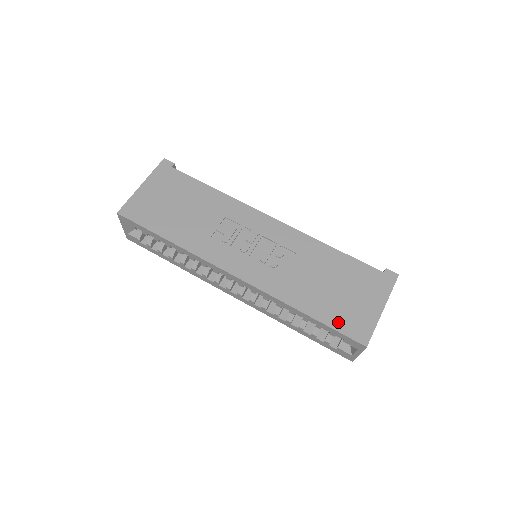
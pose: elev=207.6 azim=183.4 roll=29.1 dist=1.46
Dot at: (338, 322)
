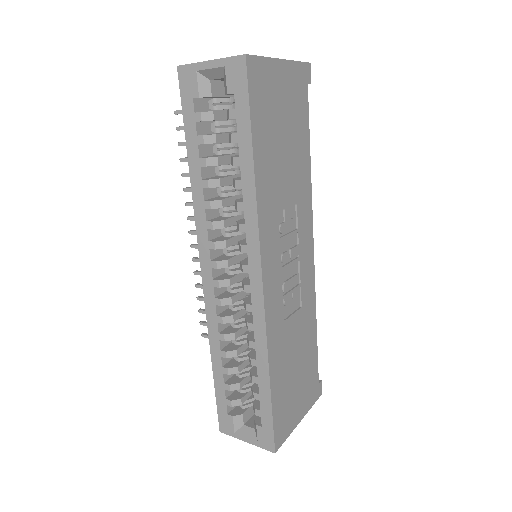
Dot at: (279, 410)
